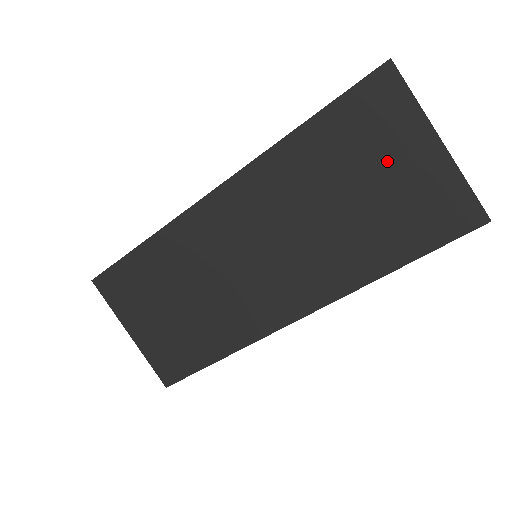
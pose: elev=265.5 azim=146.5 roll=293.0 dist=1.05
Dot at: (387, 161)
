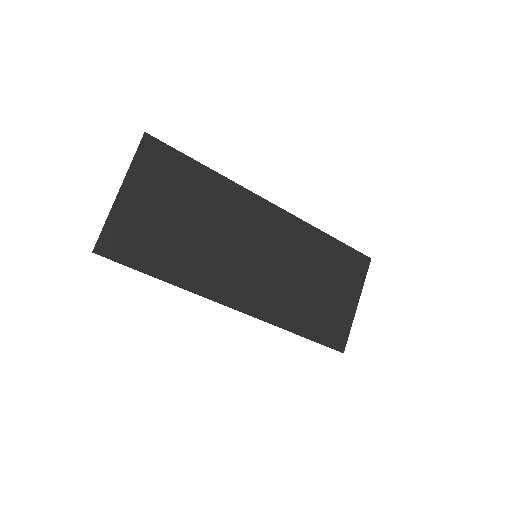
Dot at: (339, 289)
